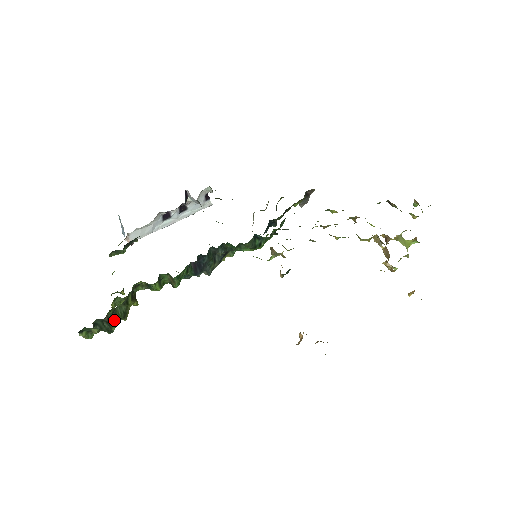
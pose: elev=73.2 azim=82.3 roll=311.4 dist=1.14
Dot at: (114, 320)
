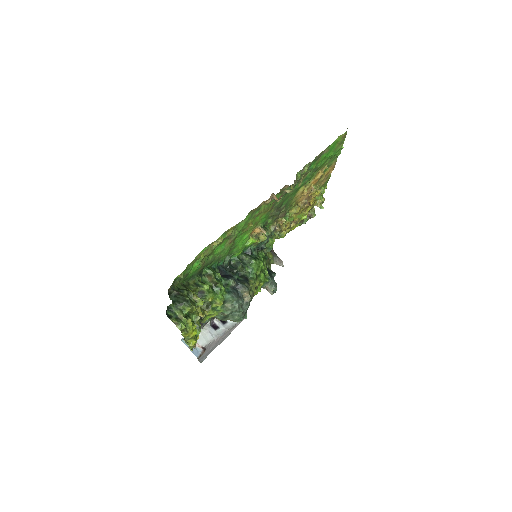
Dot at: (183, 293)
